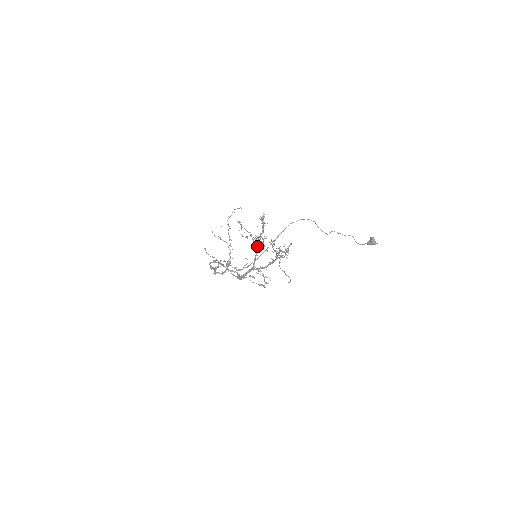
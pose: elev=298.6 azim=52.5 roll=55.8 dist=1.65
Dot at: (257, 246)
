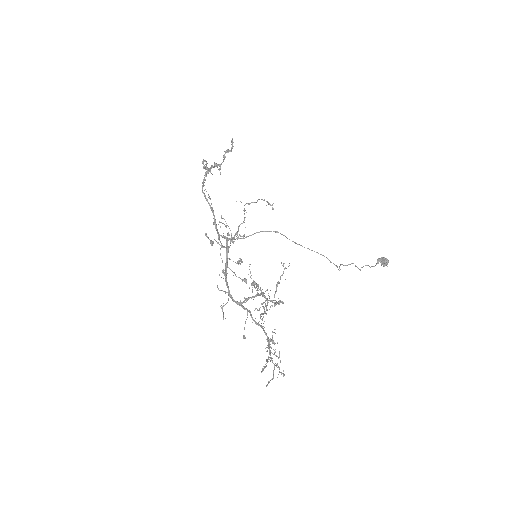
Dot at: (258, 295)
